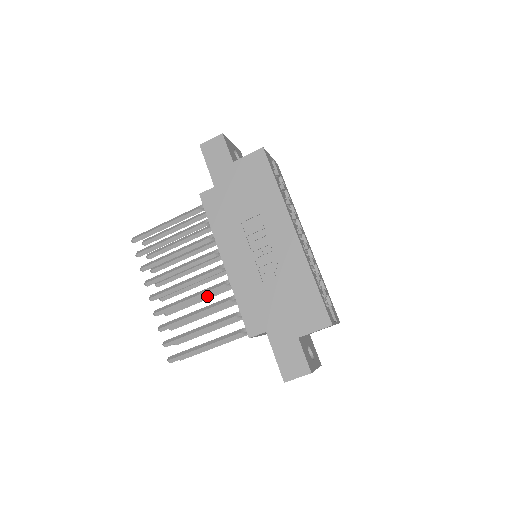
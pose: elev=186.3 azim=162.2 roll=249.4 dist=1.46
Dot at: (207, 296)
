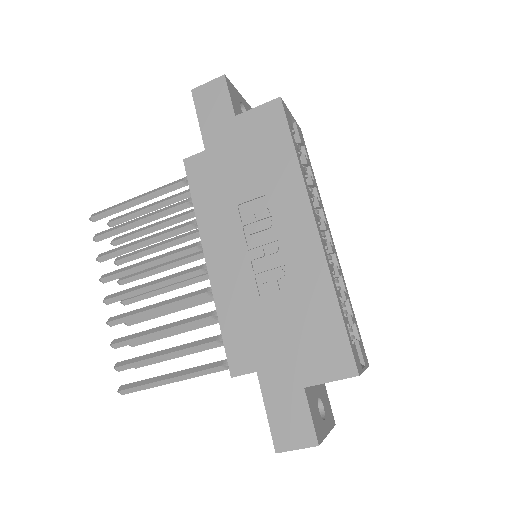
Dot at: (184, 305)
